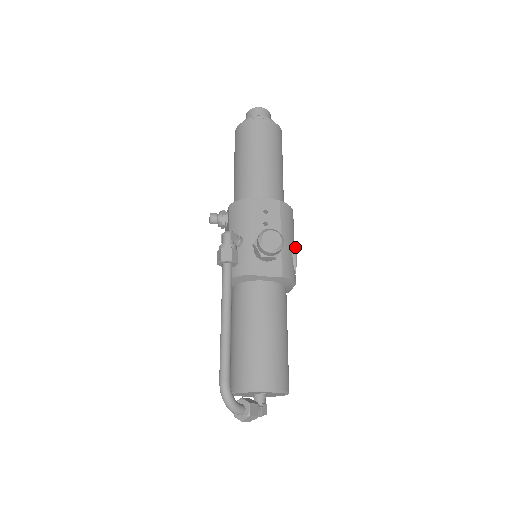
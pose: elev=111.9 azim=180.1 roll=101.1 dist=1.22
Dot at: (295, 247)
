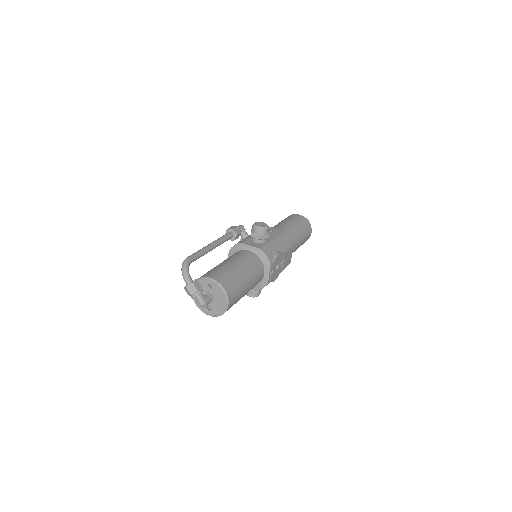
Dot at: (282, 253)
